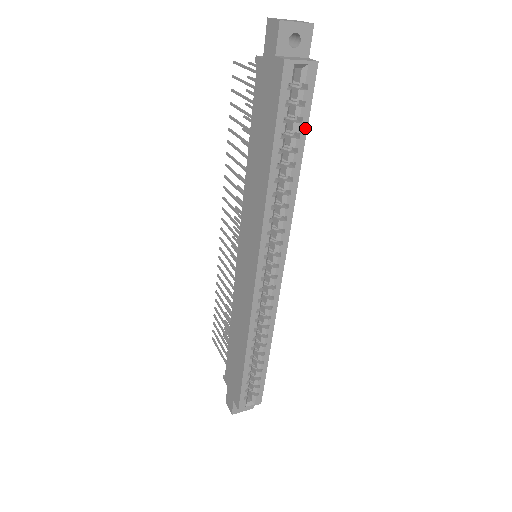
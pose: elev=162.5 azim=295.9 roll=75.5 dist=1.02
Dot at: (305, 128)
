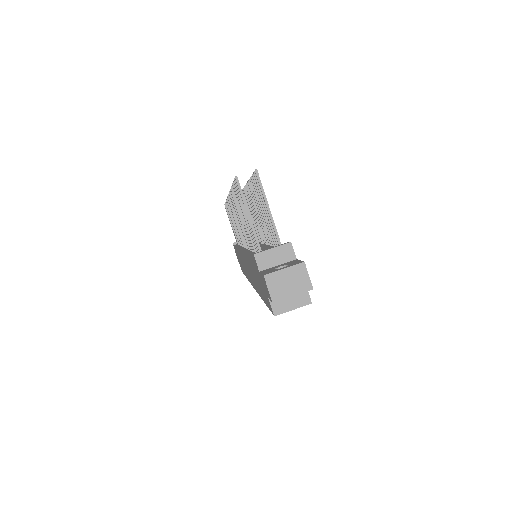
Dot at: occluded
